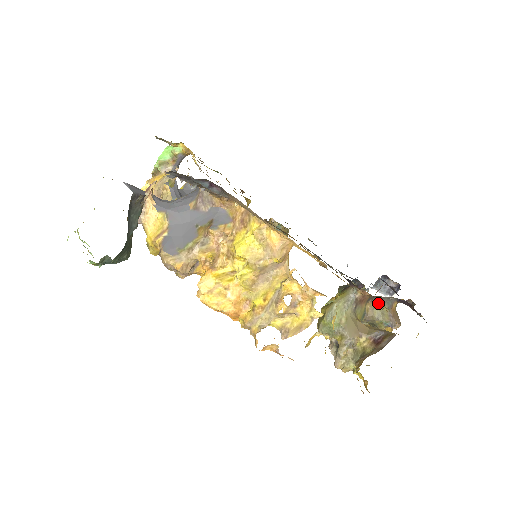
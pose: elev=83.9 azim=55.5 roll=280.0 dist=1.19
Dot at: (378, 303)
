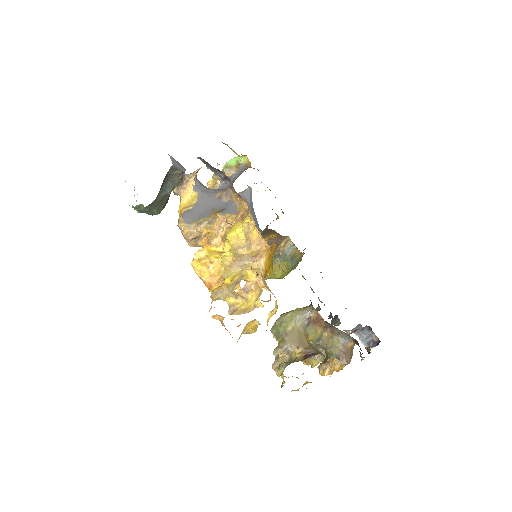
Dot at: (335, 335)
